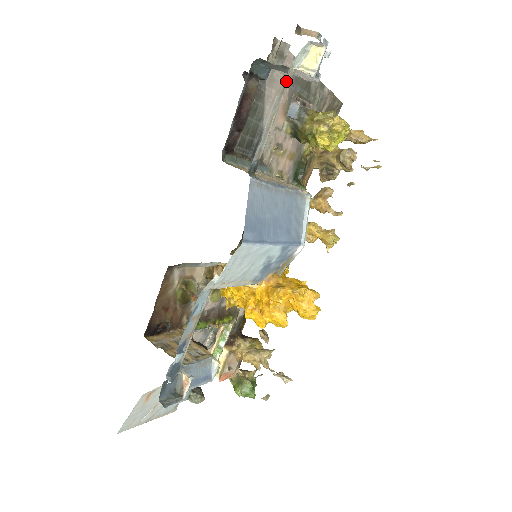
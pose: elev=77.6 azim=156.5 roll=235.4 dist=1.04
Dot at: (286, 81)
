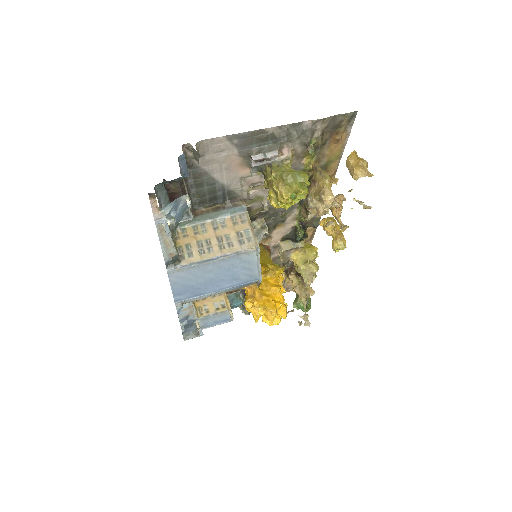
Dot at: (160, 226)
